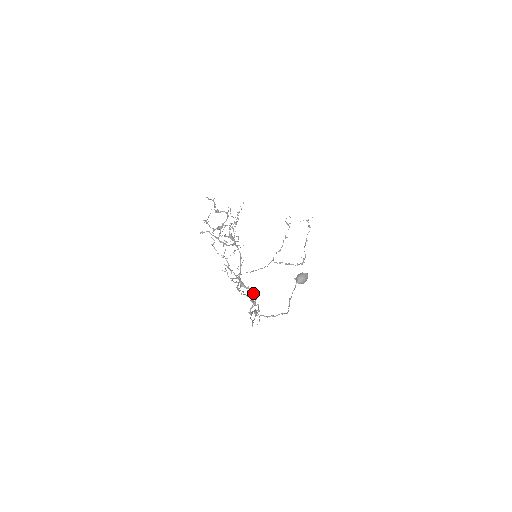
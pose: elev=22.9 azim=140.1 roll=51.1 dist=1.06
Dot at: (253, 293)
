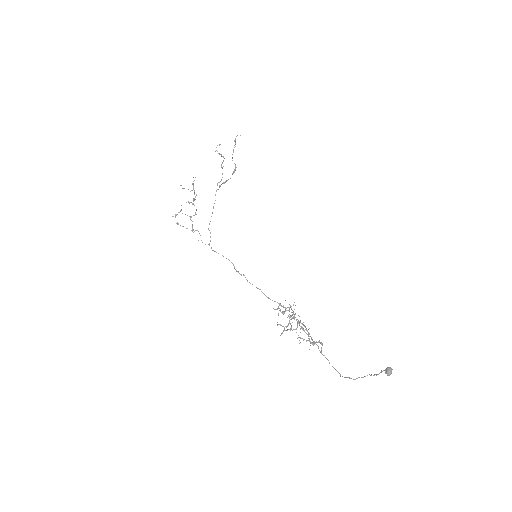
Dot at: (321, 344)
